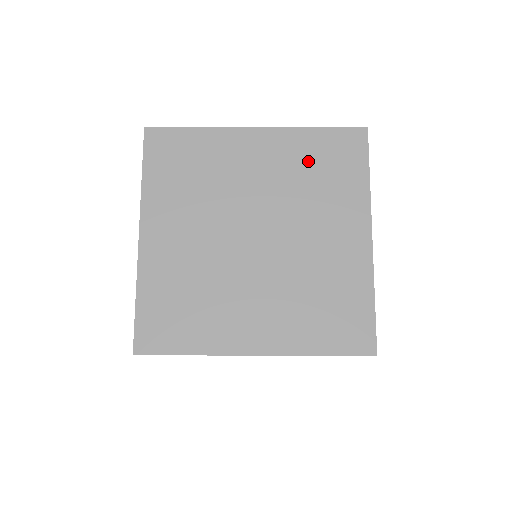
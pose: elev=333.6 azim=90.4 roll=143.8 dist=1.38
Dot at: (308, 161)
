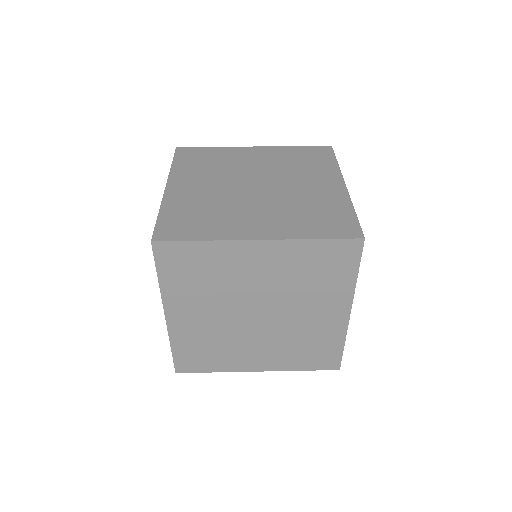
Dot at: (305, 266)
